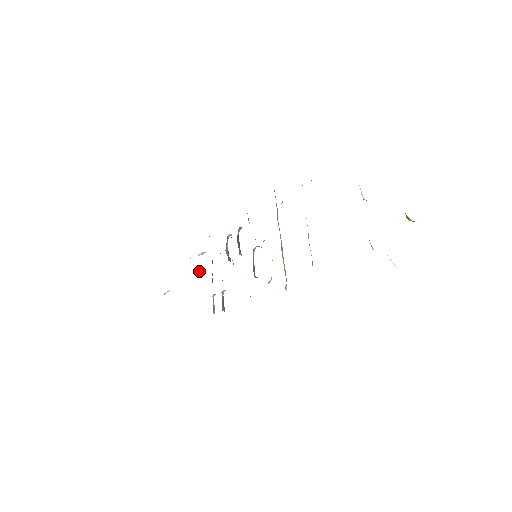
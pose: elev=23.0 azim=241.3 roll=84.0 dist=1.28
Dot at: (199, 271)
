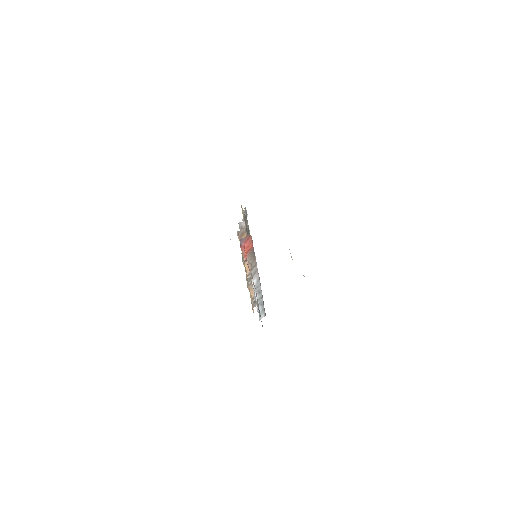
Dot at: occluded
